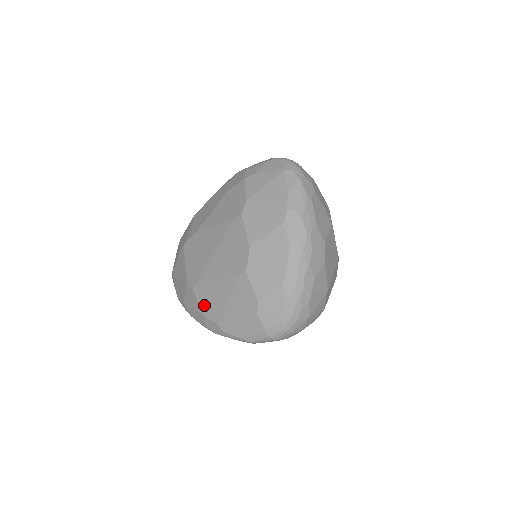
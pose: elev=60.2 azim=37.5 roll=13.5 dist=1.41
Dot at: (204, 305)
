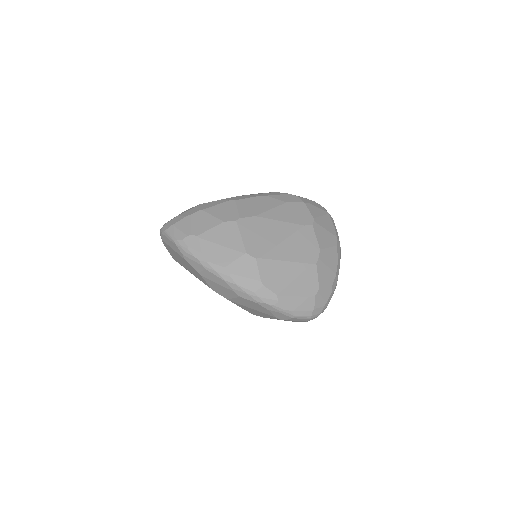
Dot at: (266, 276)
